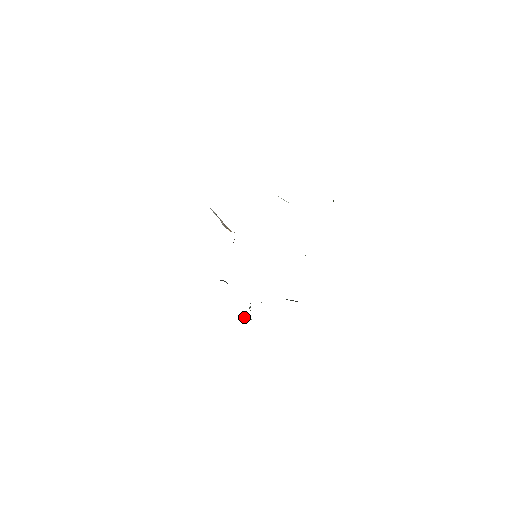
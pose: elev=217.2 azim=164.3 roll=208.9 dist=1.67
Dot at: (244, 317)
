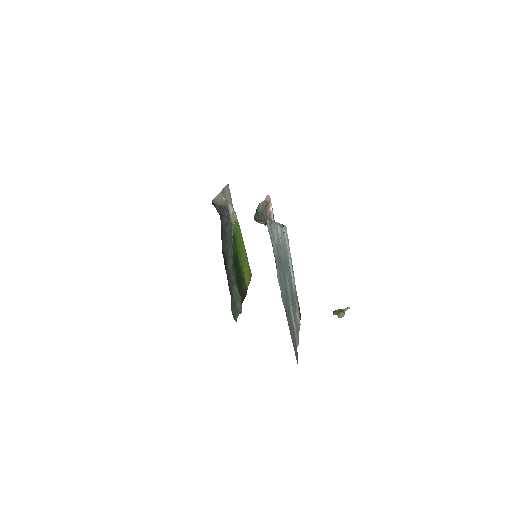
Dot at: (232, 213)
